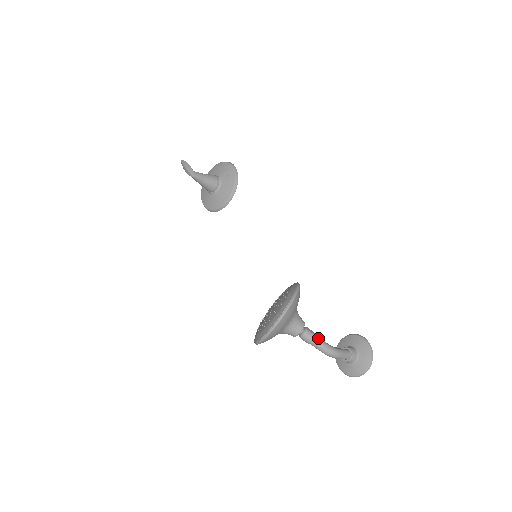
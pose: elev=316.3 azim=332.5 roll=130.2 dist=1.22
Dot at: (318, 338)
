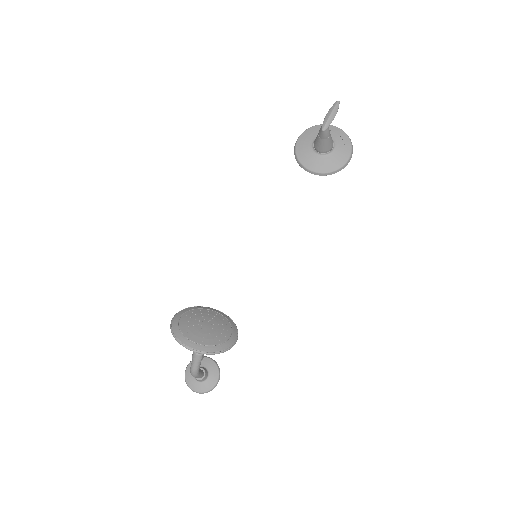
Dot at: (200, 363)
